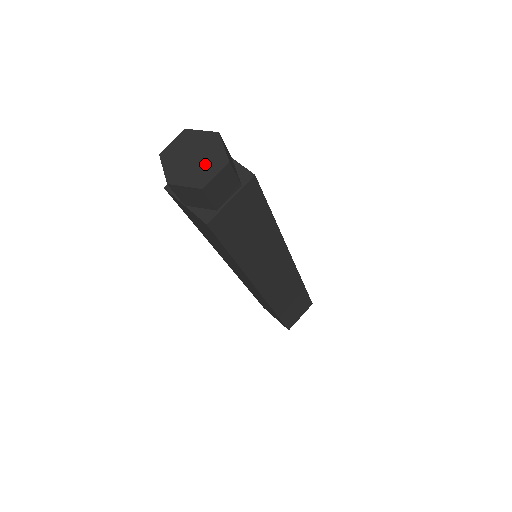
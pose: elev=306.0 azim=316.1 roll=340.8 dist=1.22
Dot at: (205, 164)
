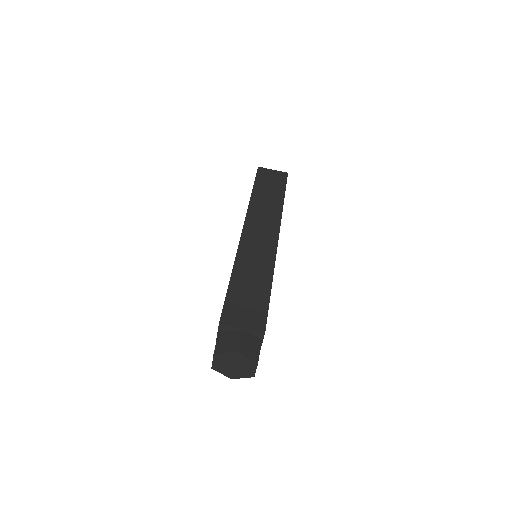
Dot at: (245, 367)
